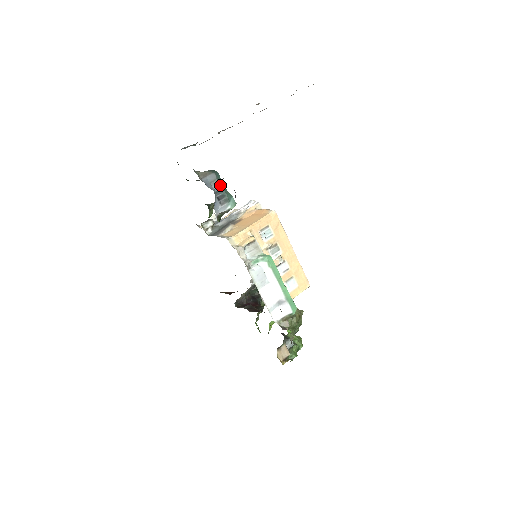
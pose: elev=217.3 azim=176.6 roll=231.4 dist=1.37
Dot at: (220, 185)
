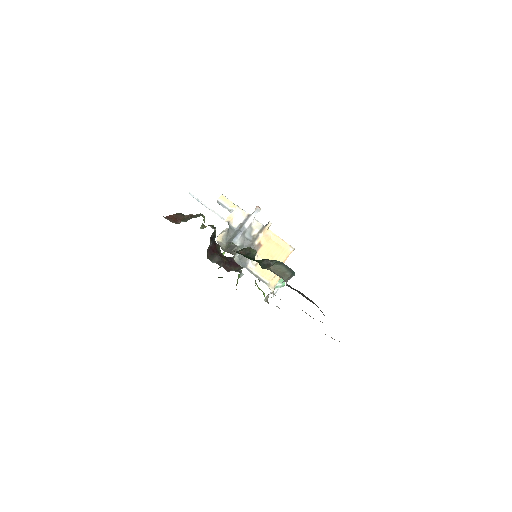
Dot at: occluded
